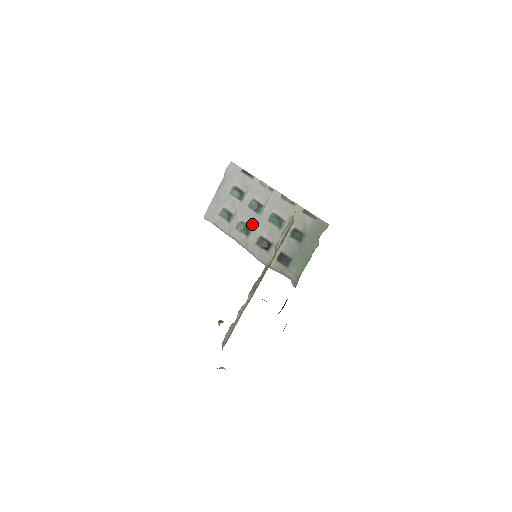
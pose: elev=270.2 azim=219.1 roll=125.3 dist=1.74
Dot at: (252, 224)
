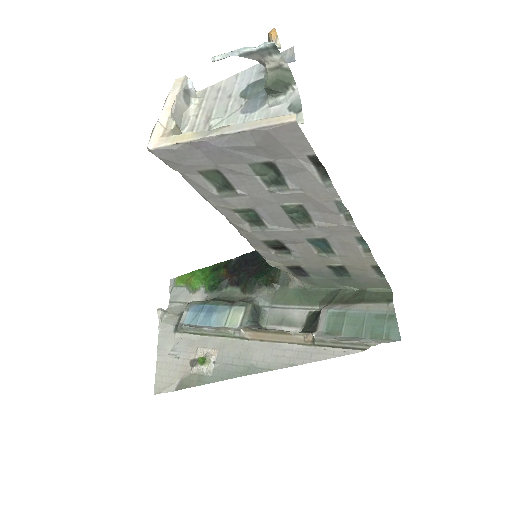
Dot at: (272, 223)
